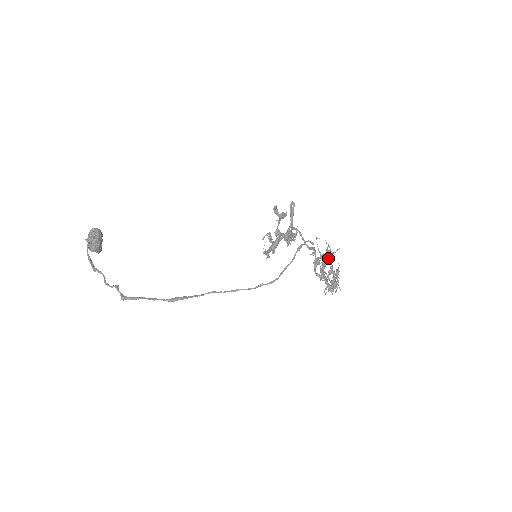
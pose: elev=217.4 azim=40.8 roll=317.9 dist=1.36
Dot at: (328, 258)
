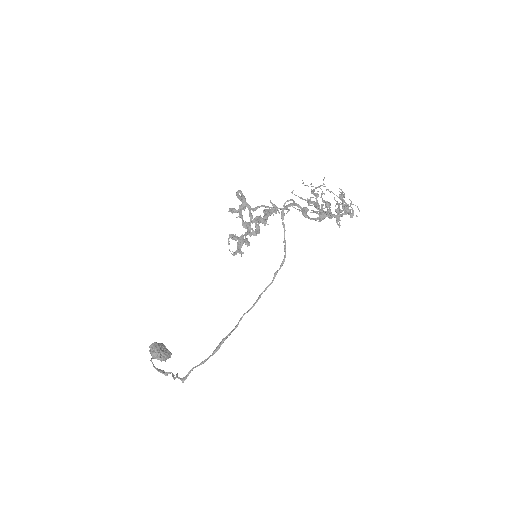
Dot at: (316, 197)
